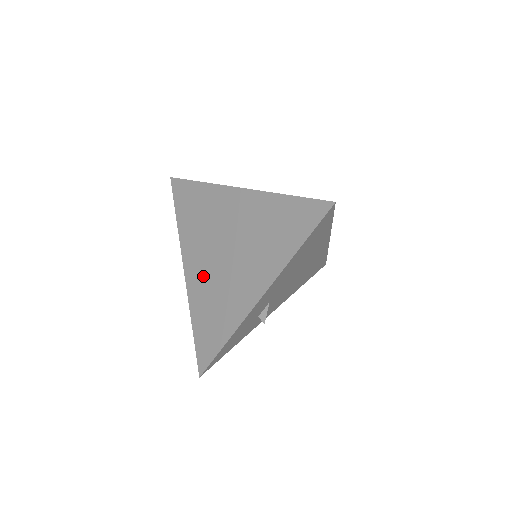
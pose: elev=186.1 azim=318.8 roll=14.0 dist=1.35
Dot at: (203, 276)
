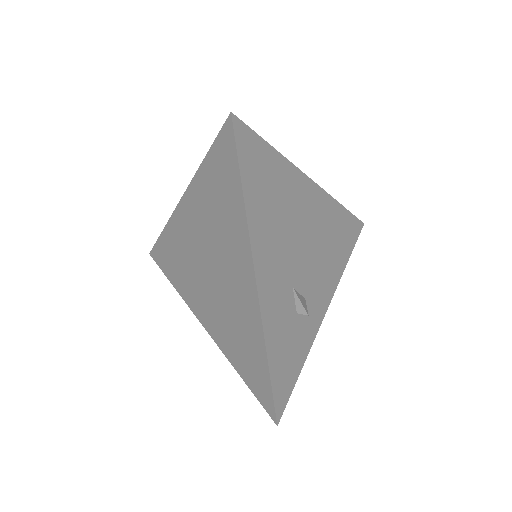
Dot at: (213, 313)
